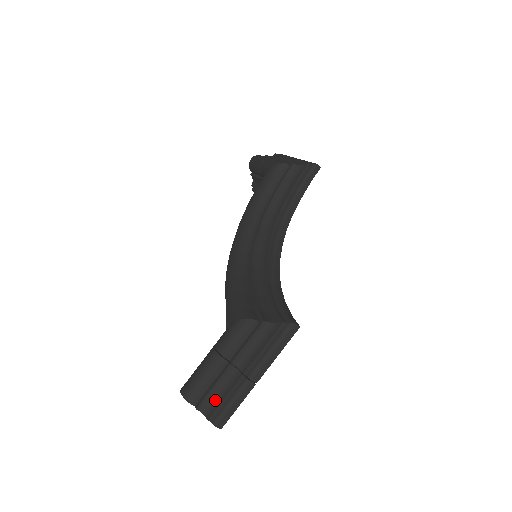
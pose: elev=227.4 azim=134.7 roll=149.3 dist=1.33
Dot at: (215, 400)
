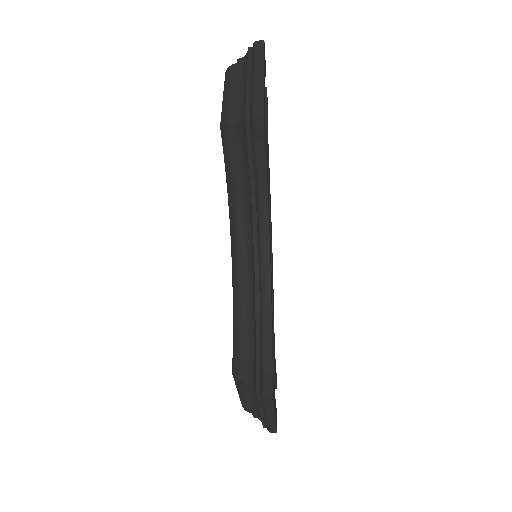
Dot at: (260, 417)
